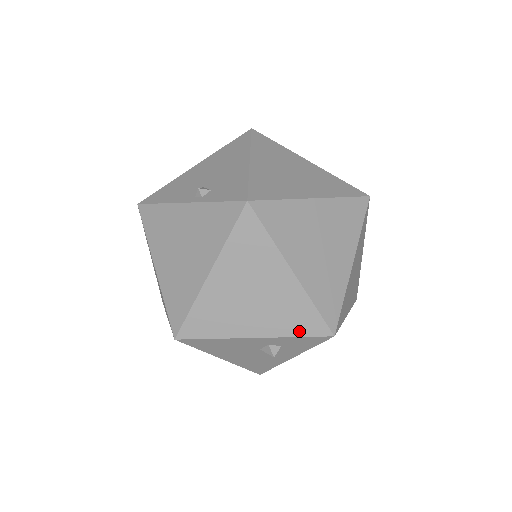
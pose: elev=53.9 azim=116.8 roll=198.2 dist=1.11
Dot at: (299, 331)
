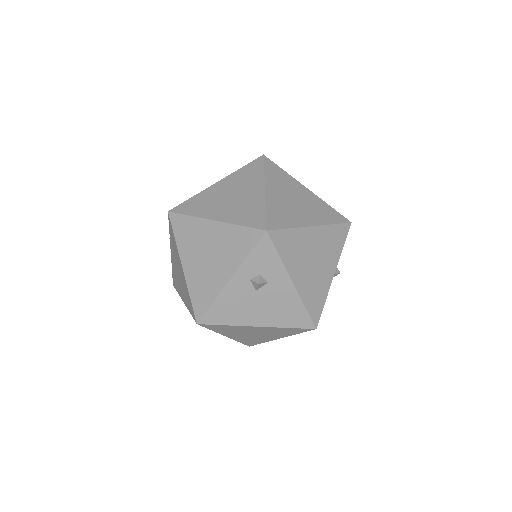
Dot at: (247, 249)
